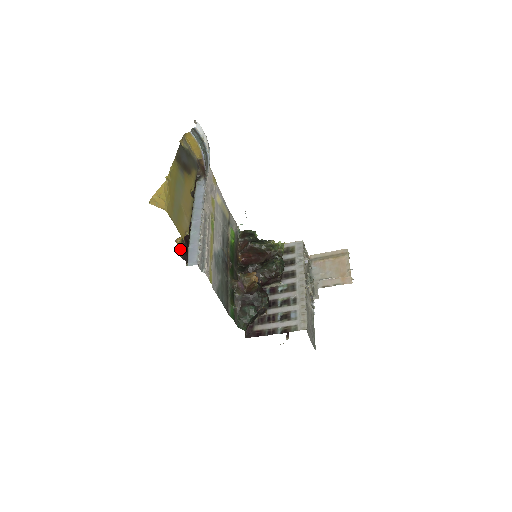
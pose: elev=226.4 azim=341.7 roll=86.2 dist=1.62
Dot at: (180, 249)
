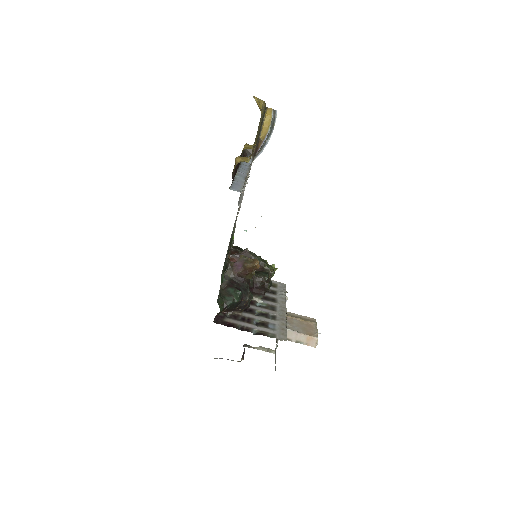
Dot at: occluded
